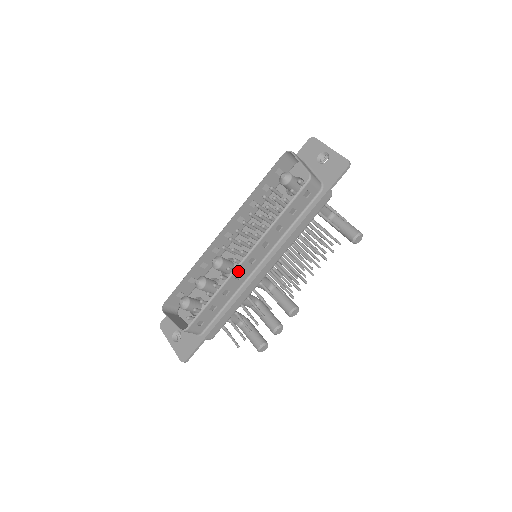
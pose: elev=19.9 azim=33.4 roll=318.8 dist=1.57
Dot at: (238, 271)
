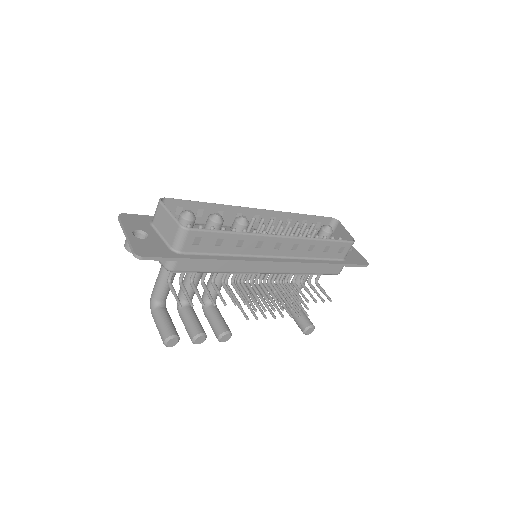
Dot at: (267, 239)
